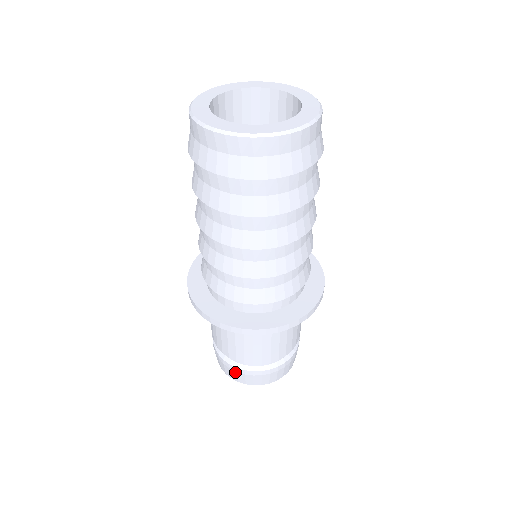
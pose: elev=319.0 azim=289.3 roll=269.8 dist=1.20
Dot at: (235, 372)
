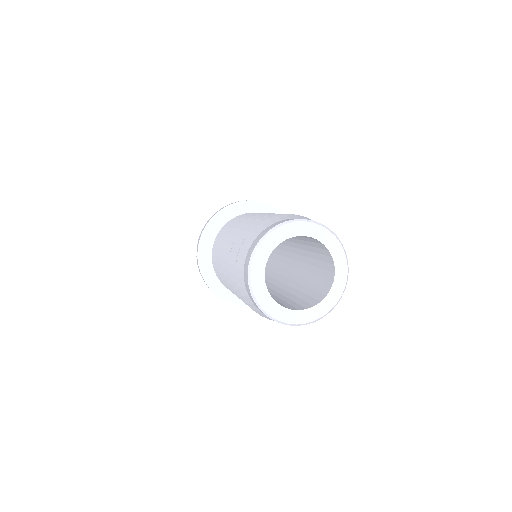
Dot at: occluded
